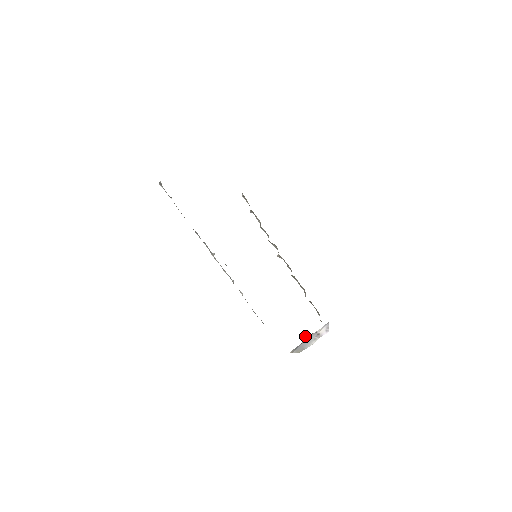
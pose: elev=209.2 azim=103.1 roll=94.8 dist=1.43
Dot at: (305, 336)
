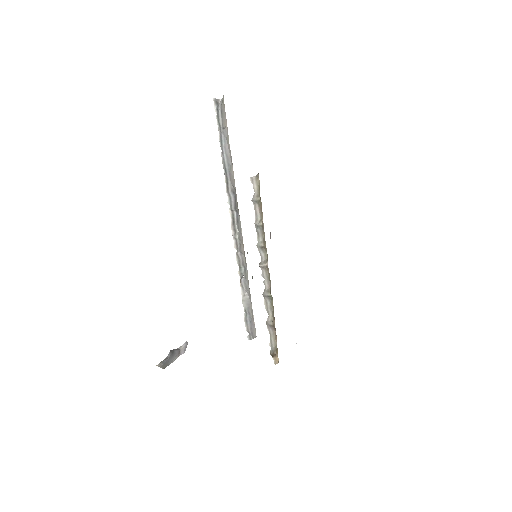
Dot at: (171, 350)
